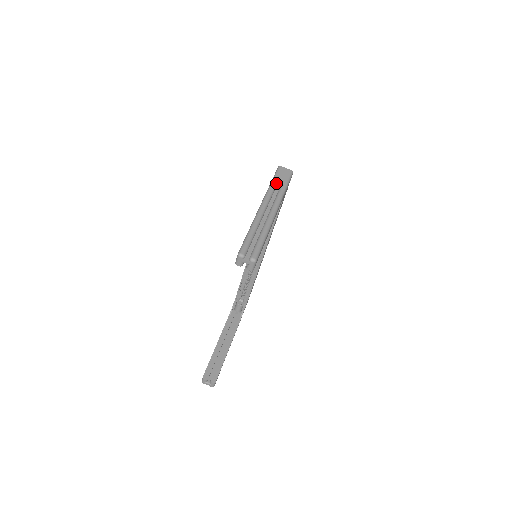
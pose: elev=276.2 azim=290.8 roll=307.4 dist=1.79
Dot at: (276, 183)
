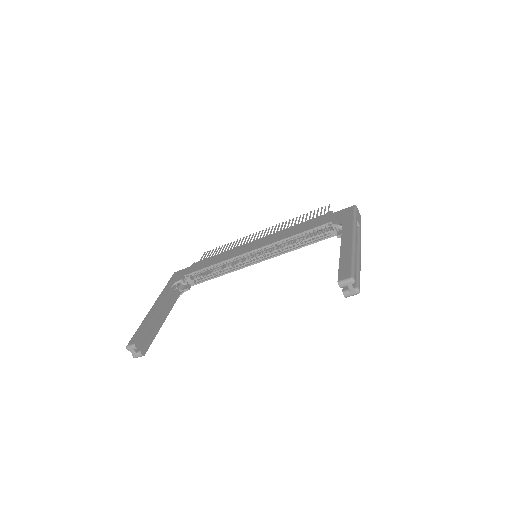
Dot at: (357, 221)
